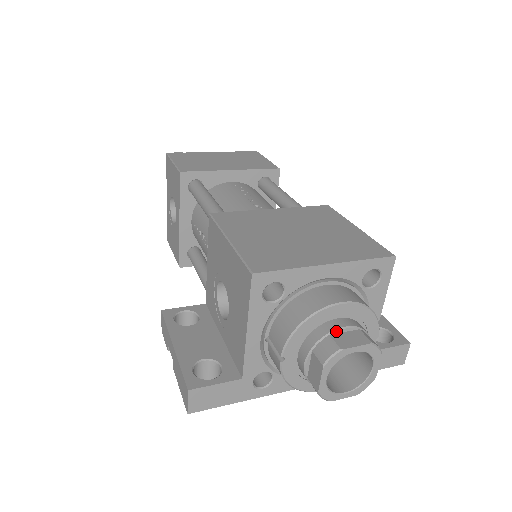
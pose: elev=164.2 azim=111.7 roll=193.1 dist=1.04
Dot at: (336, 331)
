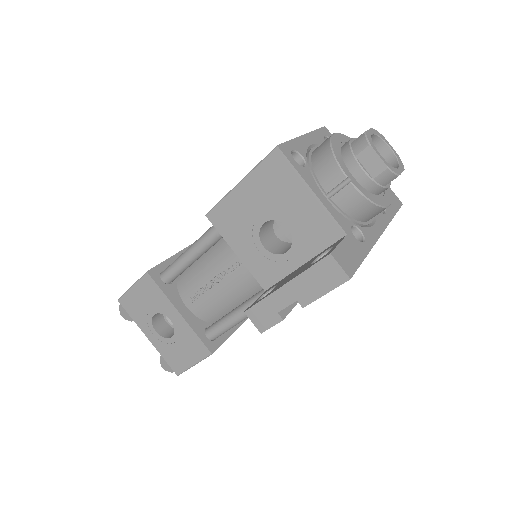
Dot at: (351, 141)
